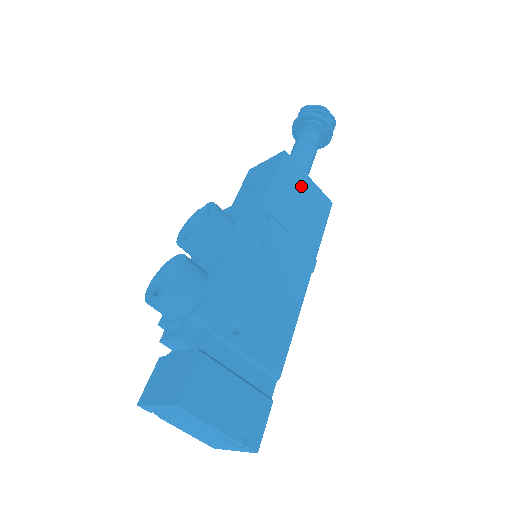
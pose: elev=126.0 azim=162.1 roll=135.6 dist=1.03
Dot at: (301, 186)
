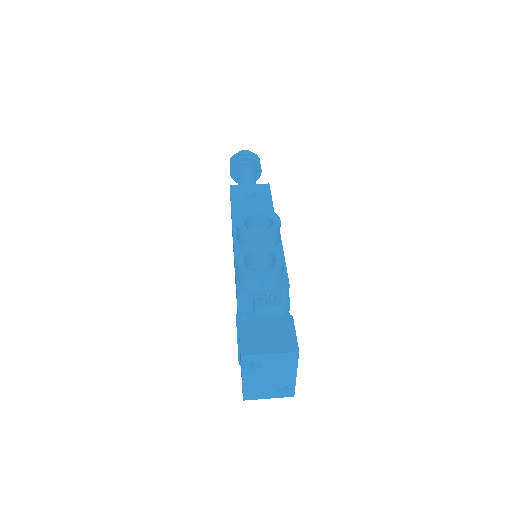
Dot at: occluded
